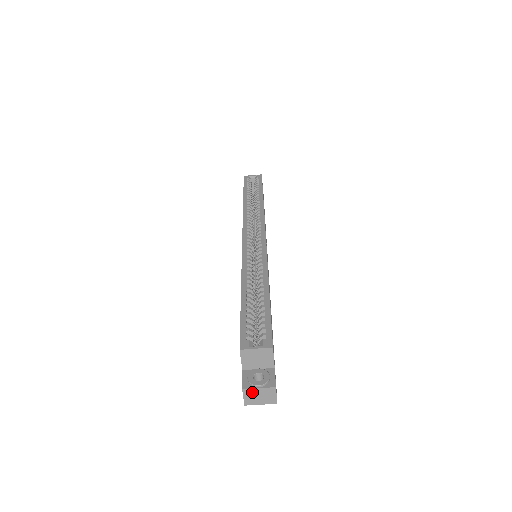
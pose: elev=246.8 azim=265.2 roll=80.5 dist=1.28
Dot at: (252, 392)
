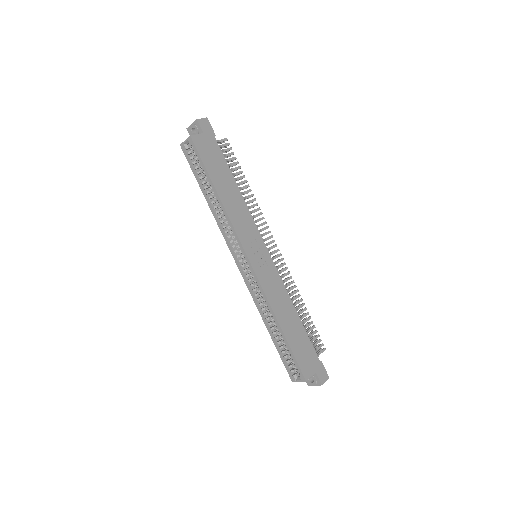
Dot at: occluded
